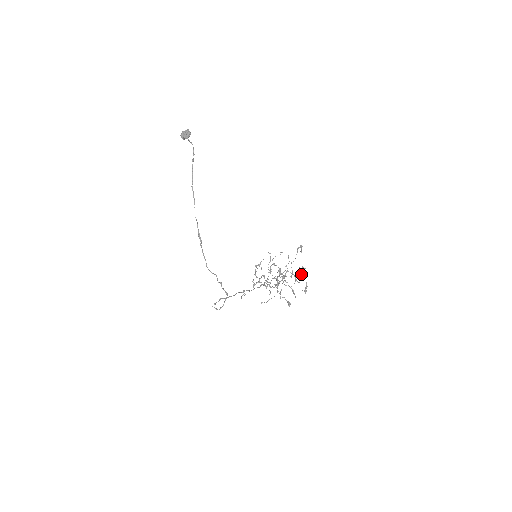
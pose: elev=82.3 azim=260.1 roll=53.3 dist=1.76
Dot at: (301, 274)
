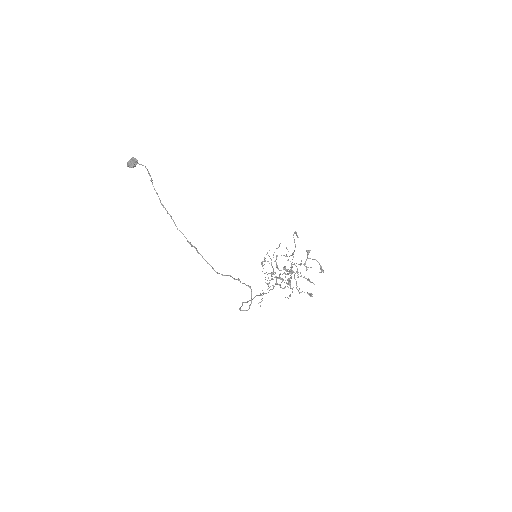
Dot at: (309, 258)
